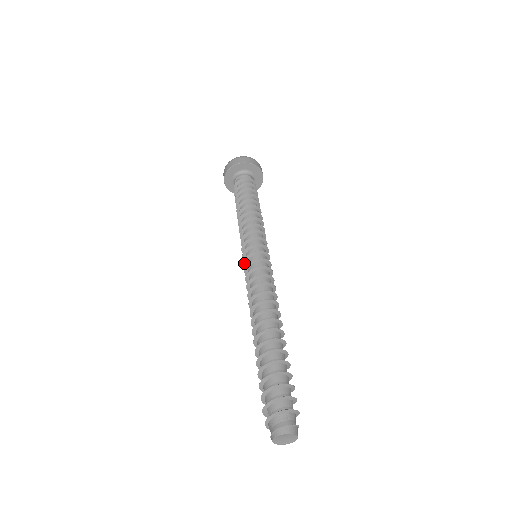
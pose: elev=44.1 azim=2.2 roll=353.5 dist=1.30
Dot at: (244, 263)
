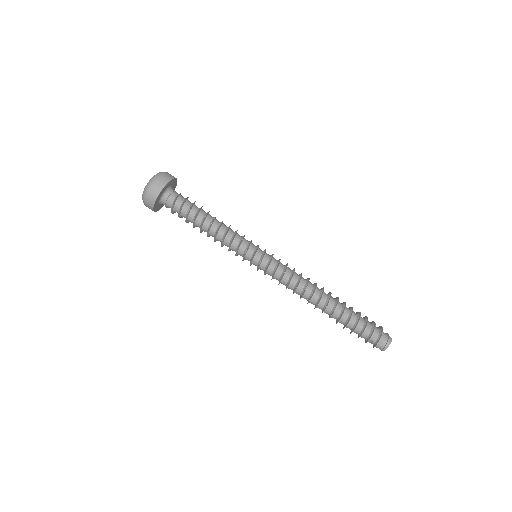
Dot at: (258, 267)
